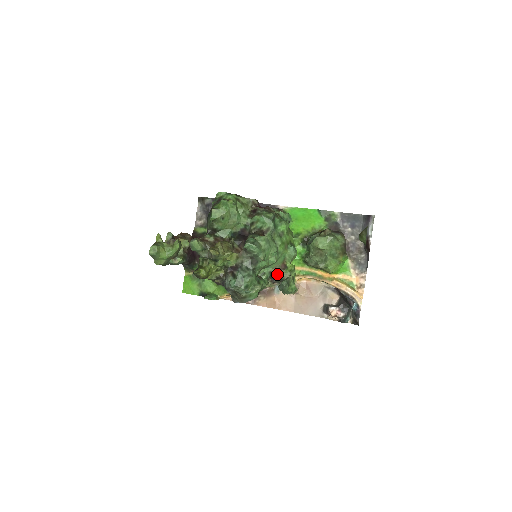
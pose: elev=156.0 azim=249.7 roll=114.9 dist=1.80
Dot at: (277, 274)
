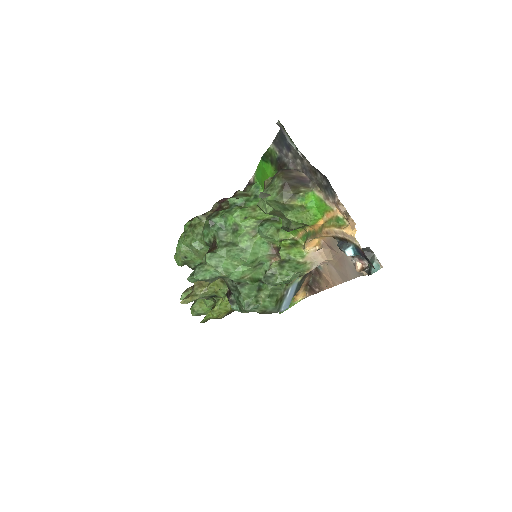
Dot at: occluded
